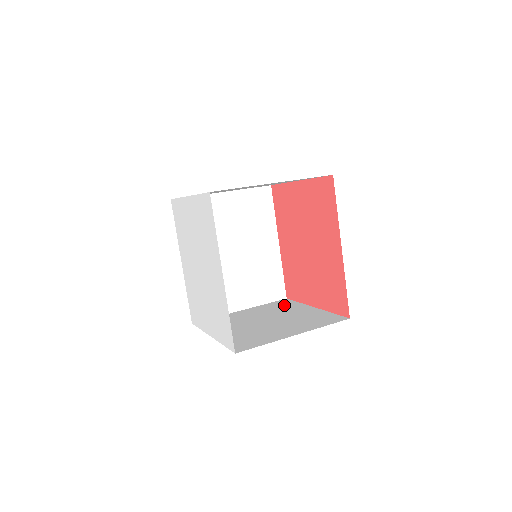
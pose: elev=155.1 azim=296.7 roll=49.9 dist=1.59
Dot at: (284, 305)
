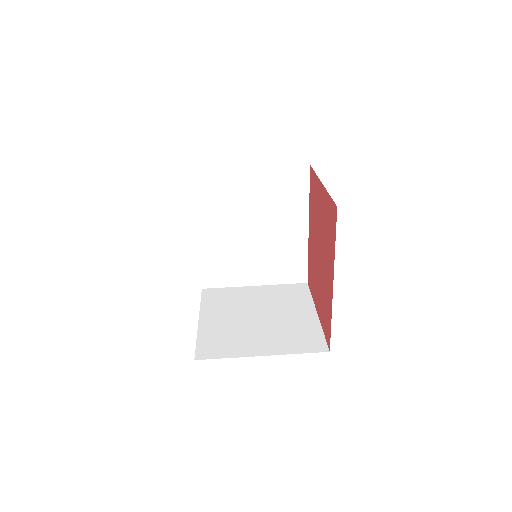
Dot at: (295, 295)
